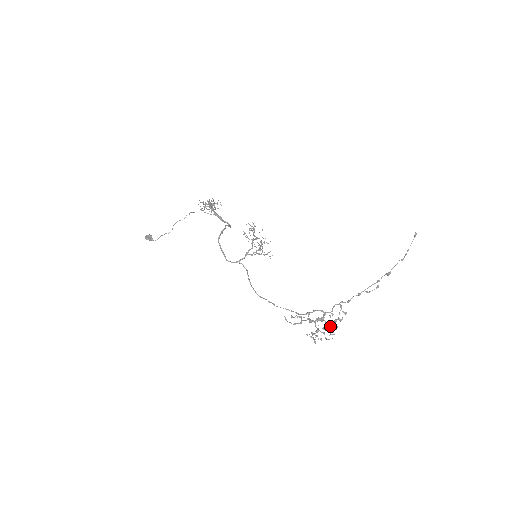
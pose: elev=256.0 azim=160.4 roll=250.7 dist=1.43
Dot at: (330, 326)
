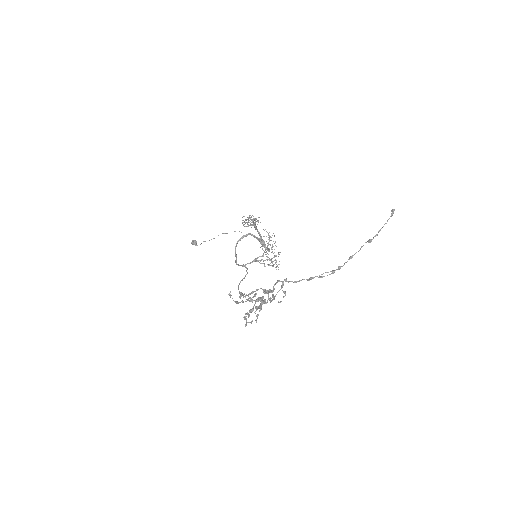
Dot at: (262, 303)
